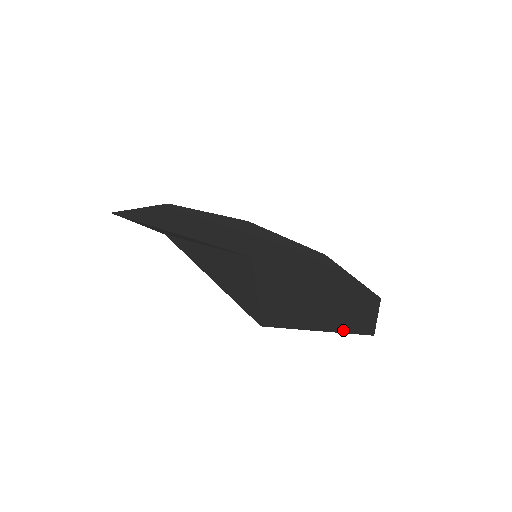
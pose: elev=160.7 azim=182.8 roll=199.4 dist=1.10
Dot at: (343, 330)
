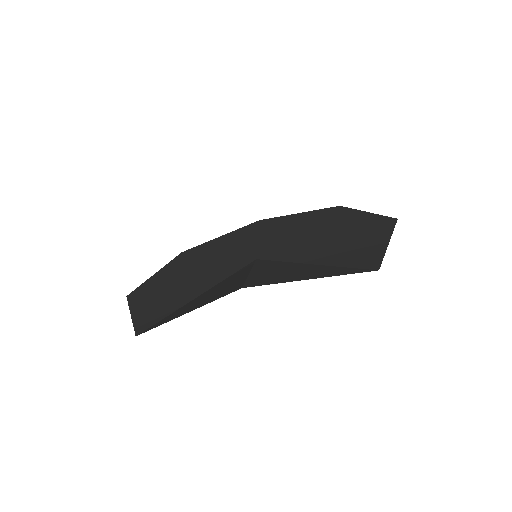
Dot at: (388, 231)
